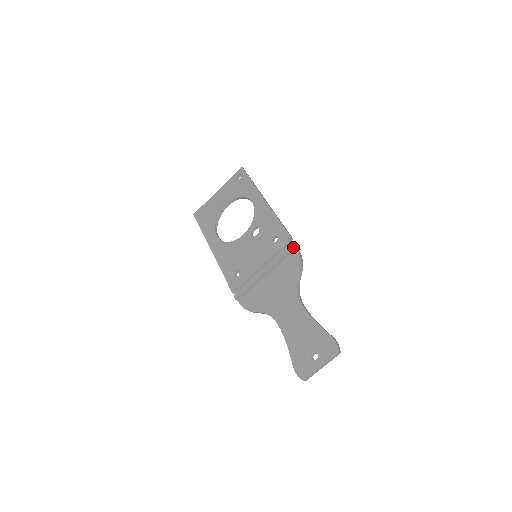
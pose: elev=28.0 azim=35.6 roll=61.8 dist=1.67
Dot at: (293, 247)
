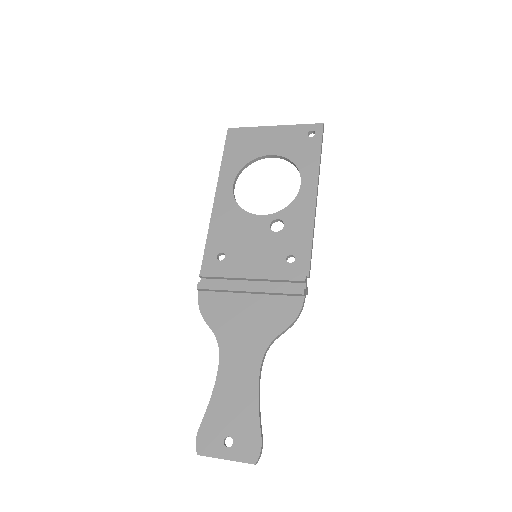
Dot at: (302, 294)
